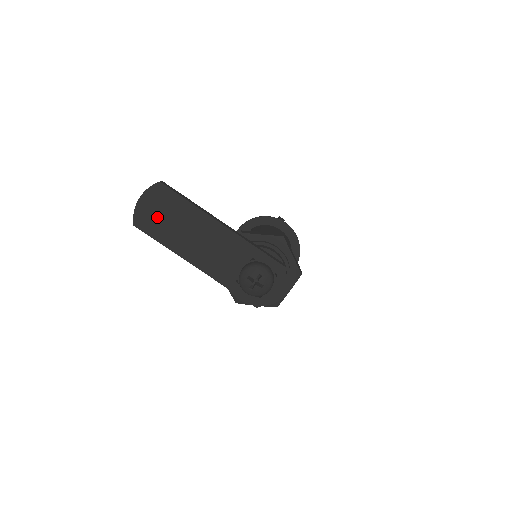
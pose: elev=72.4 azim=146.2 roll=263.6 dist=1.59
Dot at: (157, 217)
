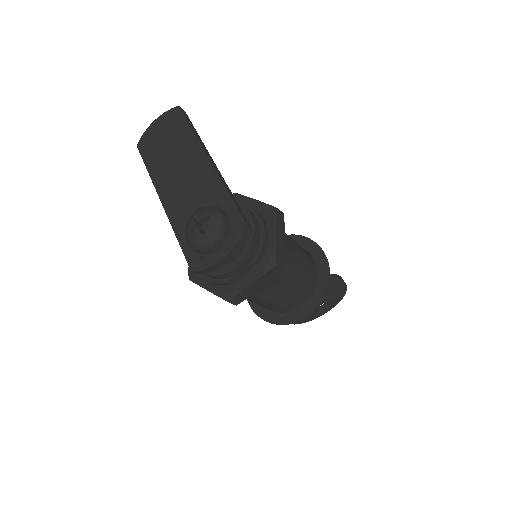
Dot at: (158, 140)
